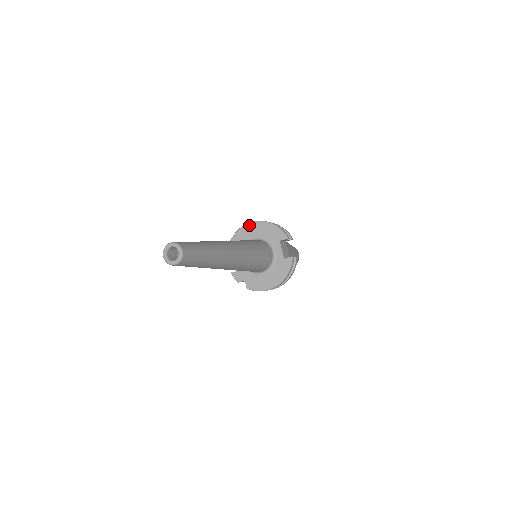
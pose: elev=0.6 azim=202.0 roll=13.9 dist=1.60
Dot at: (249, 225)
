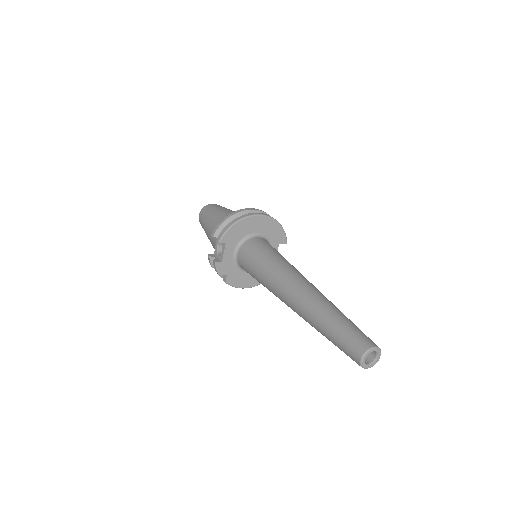
Dot at: (258, 217)
